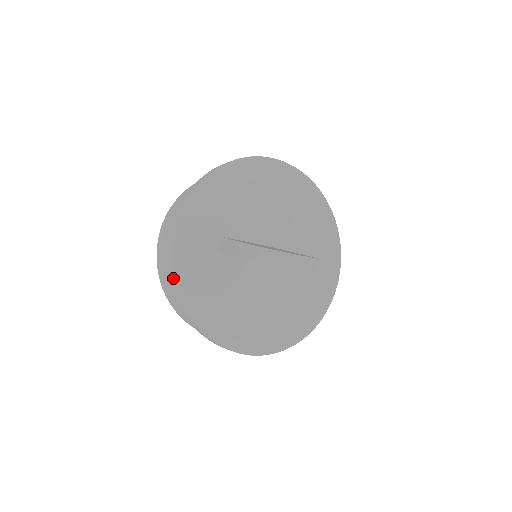
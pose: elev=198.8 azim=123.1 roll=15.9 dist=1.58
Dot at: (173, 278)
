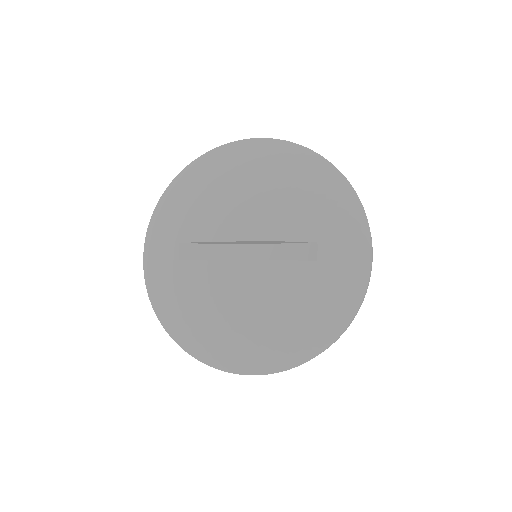
Dot at: (149, 294)
